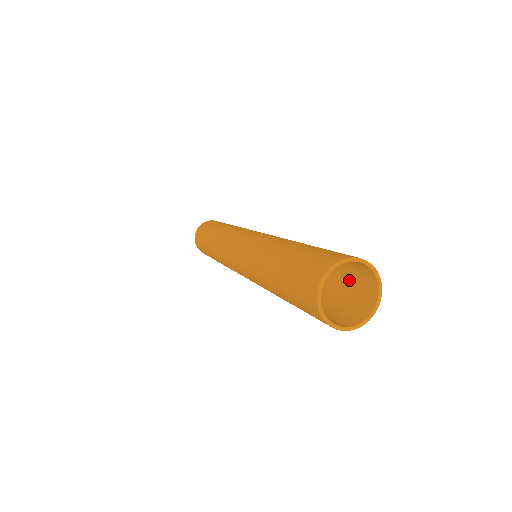
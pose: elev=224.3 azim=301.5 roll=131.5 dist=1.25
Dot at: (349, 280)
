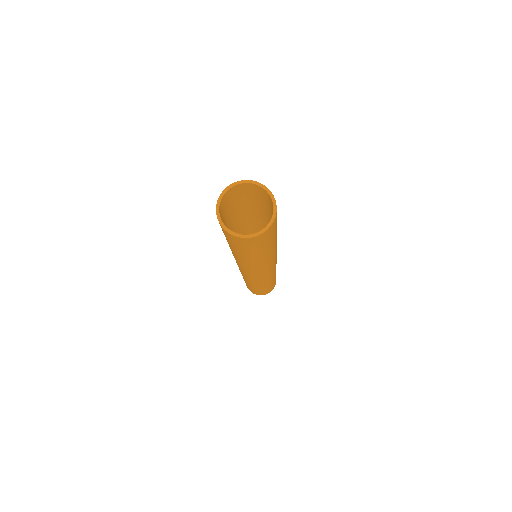
Dot at: (266, 205)
